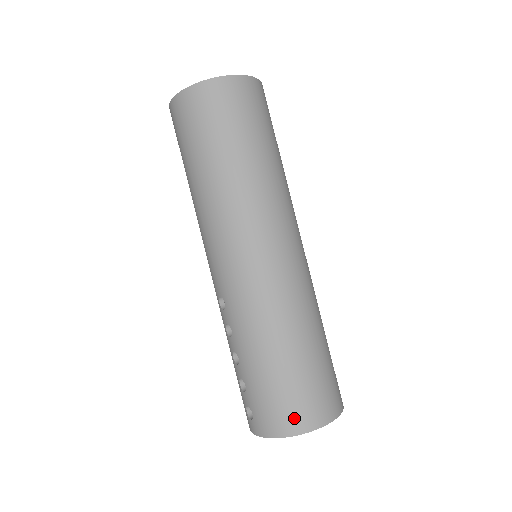
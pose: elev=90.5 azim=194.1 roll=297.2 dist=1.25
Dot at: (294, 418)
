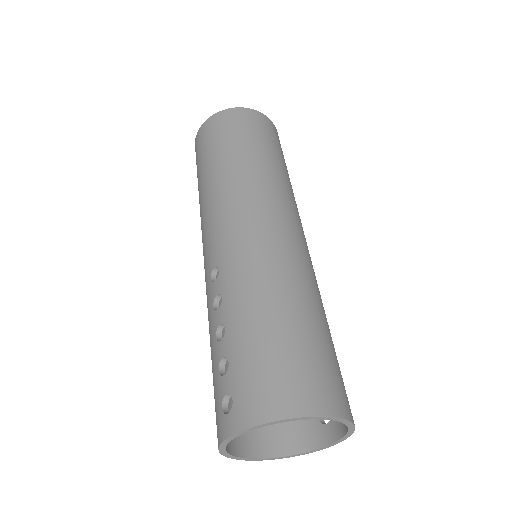
Dot at: (295, 392)
